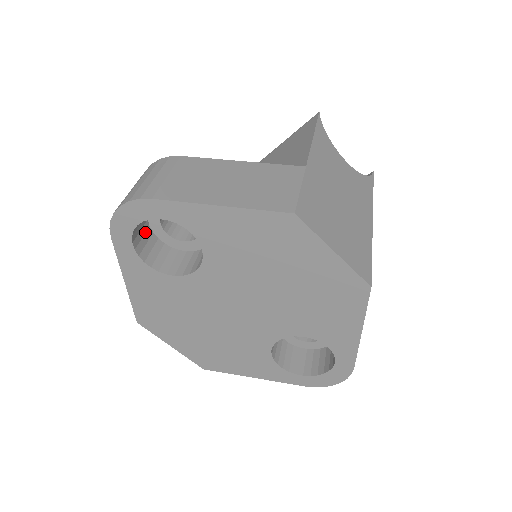
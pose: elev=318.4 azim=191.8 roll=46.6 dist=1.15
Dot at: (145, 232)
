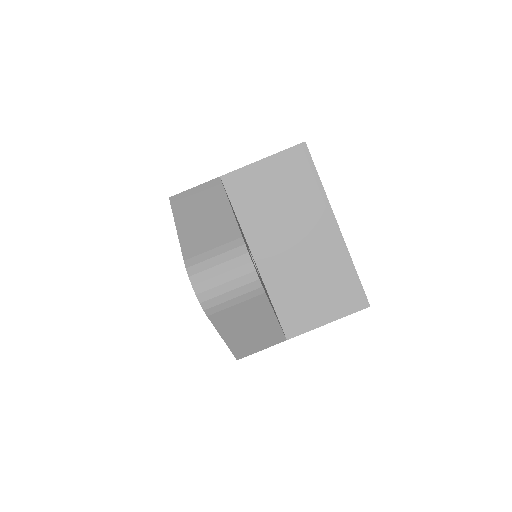
Dot at: occluded
